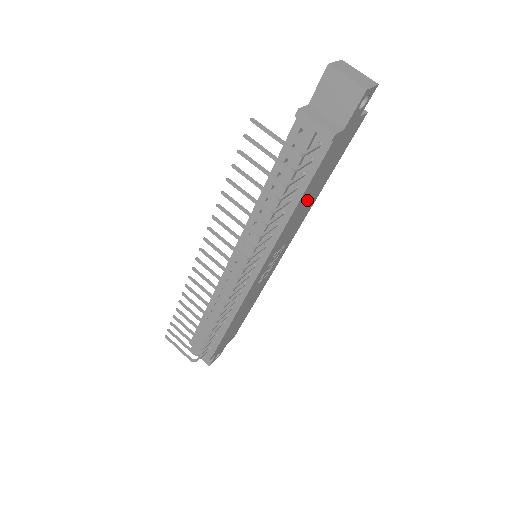
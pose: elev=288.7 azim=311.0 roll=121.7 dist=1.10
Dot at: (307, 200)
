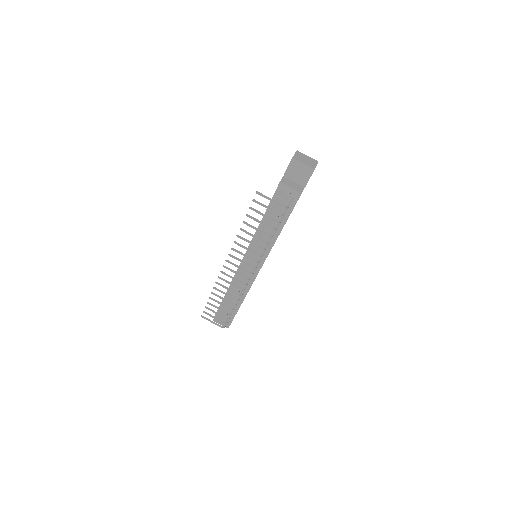
Dot at: occluded
